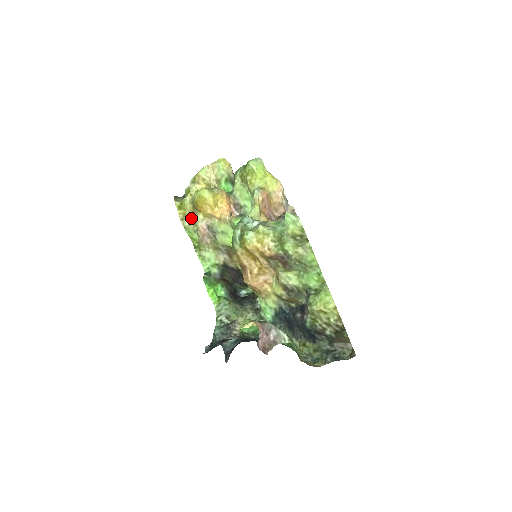
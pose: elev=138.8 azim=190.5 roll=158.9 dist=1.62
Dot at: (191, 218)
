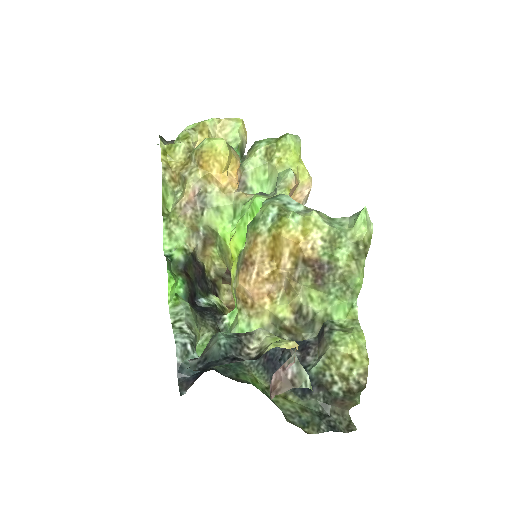
Dot at: (178, 172)
